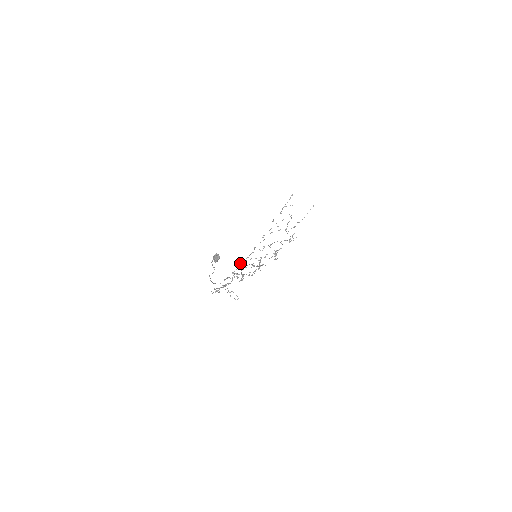
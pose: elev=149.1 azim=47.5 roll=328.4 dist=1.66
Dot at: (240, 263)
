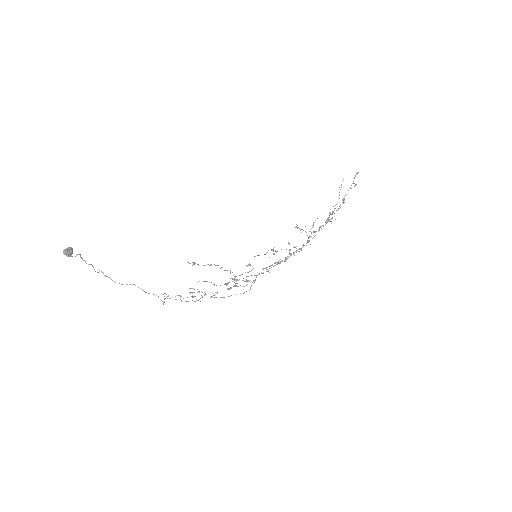
Dot at: occluded
